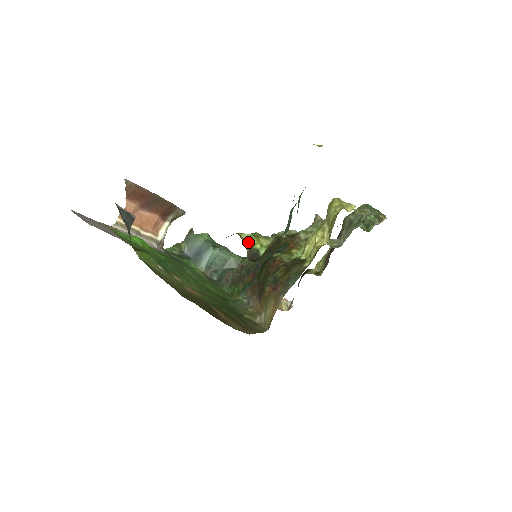
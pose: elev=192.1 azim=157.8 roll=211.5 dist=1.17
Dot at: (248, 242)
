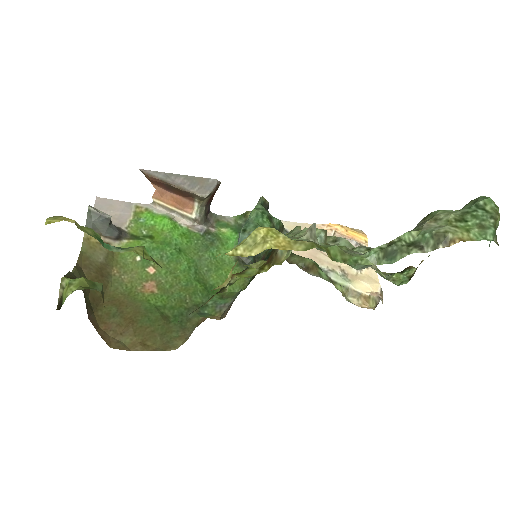
Dot at: (65, 288)
